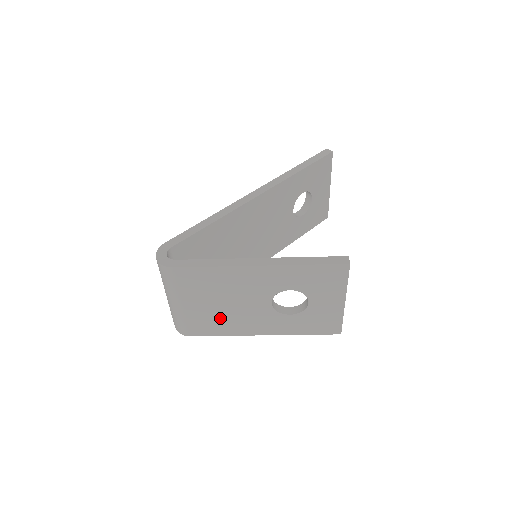
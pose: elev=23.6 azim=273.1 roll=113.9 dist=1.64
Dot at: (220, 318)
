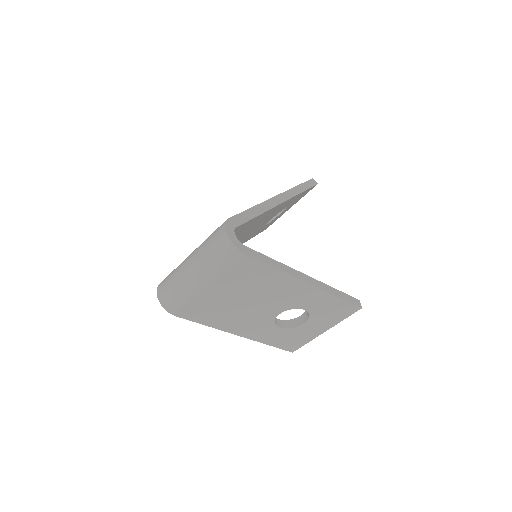
Dot at: (224, 310)
